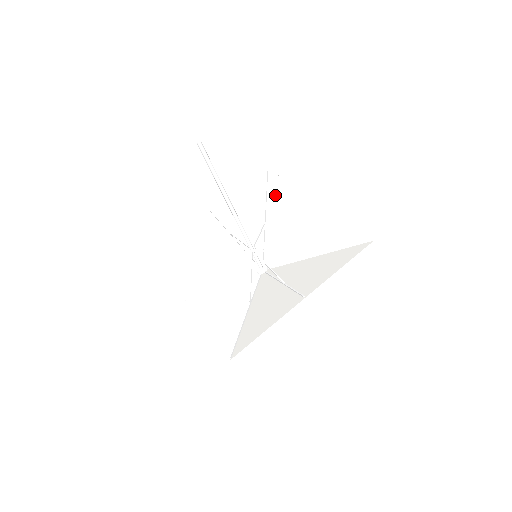
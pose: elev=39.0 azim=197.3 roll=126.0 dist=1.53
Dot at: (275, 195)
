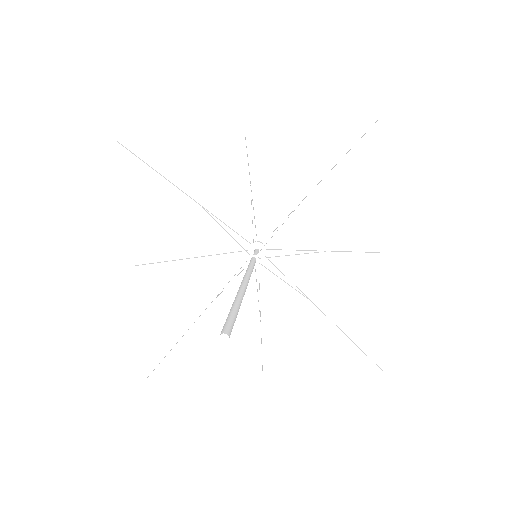
Dot at: (173, 165)
